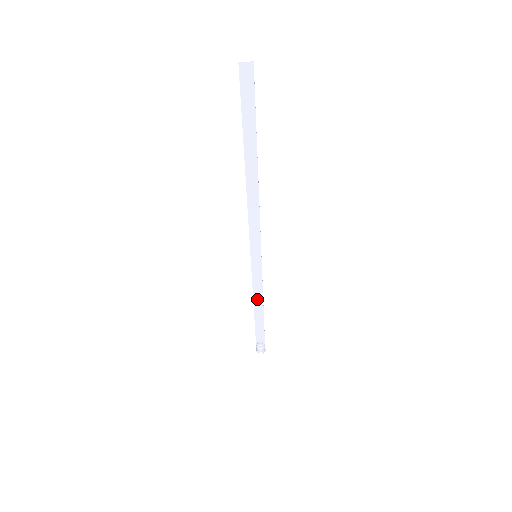
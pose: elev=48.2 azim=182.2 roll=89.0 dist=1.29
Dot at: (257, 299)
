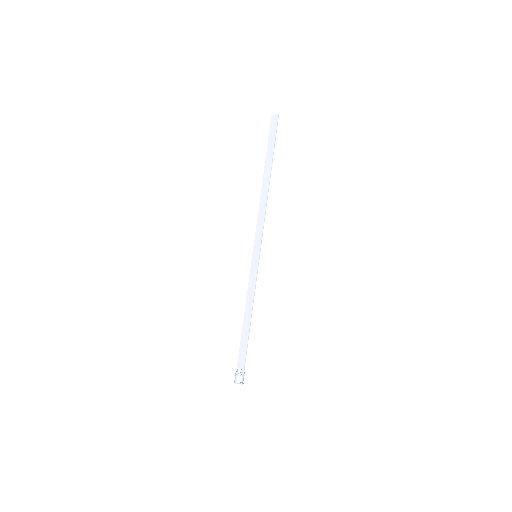
Dot at: (248, 306)
